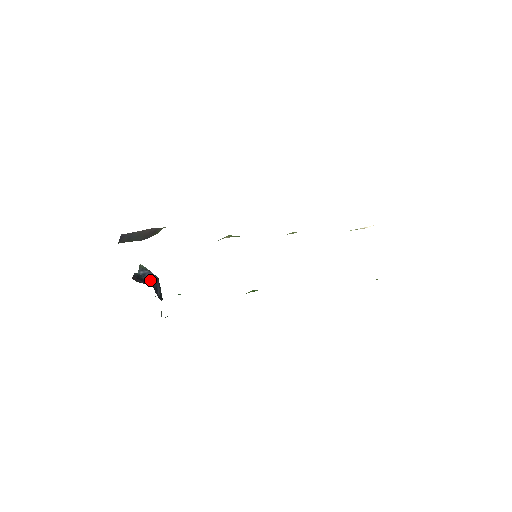
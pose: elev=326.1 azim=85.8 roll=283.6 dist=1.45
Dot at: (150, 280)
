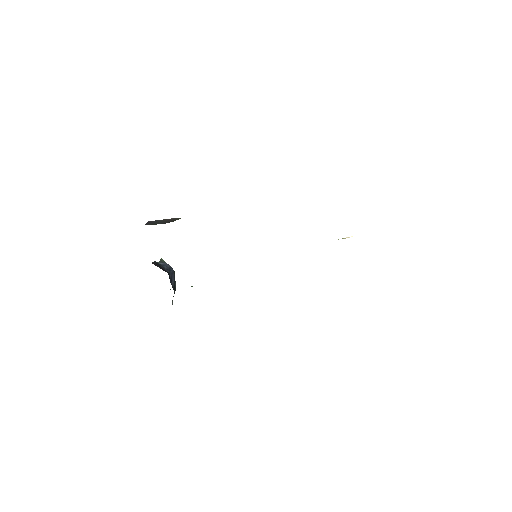
Dot at: (167, 270)
